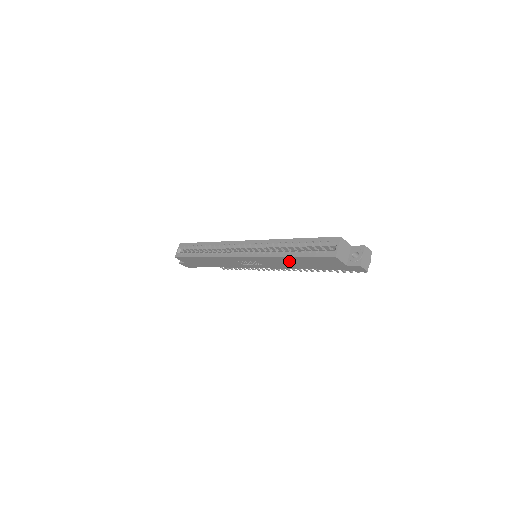
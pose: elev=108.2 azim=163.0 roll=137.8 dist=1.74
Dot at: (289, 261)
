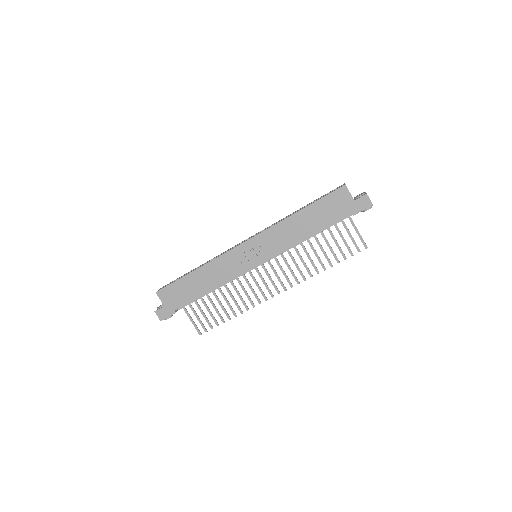
Dot at: (298, 222)
